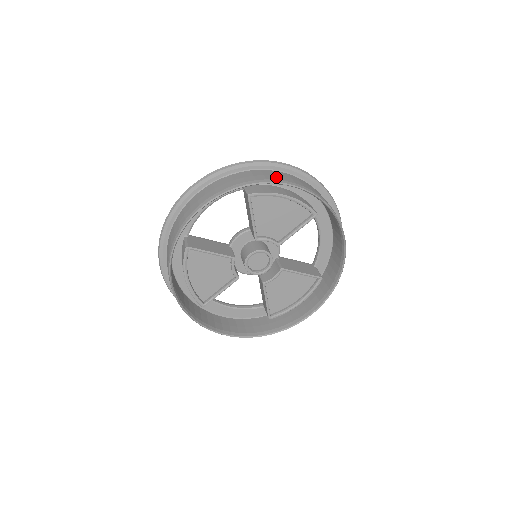
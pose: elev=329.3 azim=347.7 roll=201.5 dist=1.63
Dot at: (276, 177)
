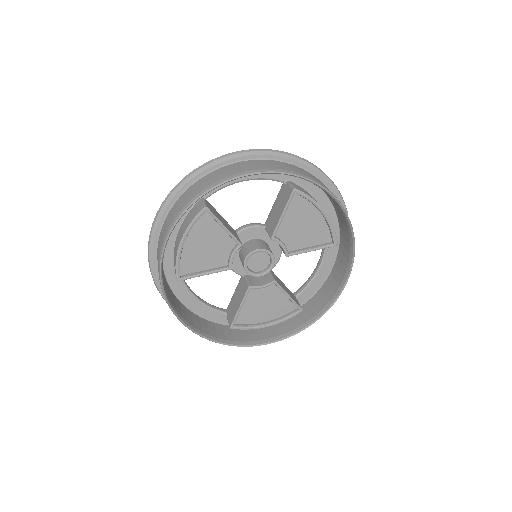
Dot at: occluded
